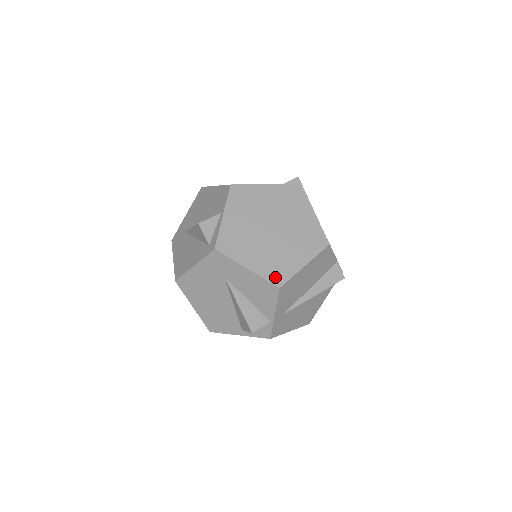
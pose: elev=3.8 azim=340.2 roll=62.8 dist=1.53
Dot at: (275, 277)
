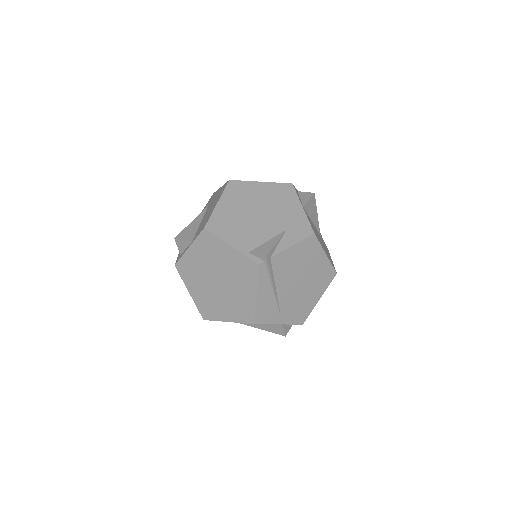
Dot at: (204, 312)
